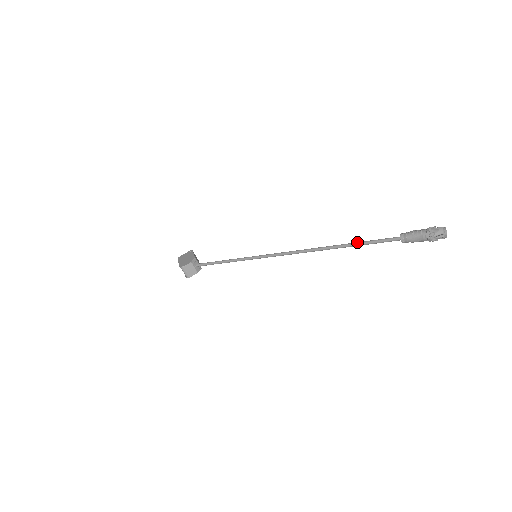
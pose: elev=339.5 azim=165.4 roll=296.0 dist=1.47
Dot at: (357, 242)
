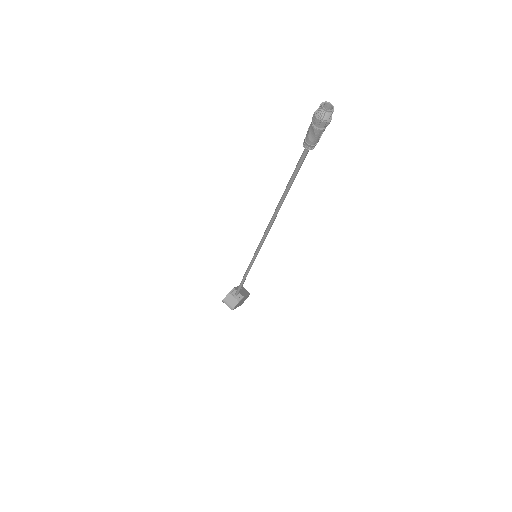
Dot at: (289, 181)
